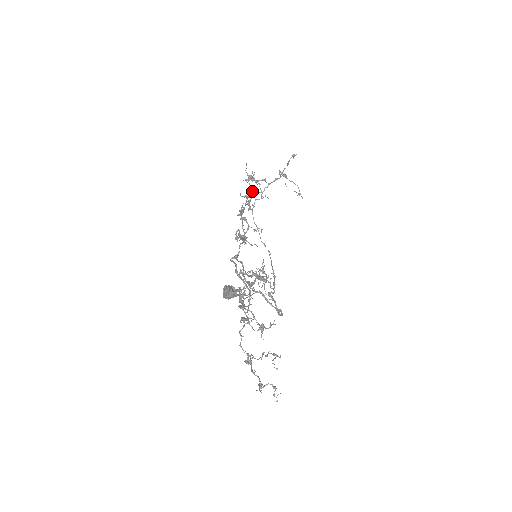
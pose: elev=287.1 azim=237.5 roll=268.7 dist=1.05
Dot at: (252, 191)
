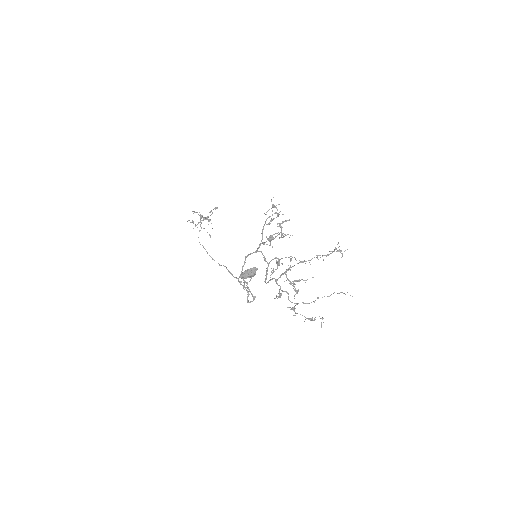
Dot at: occluded
